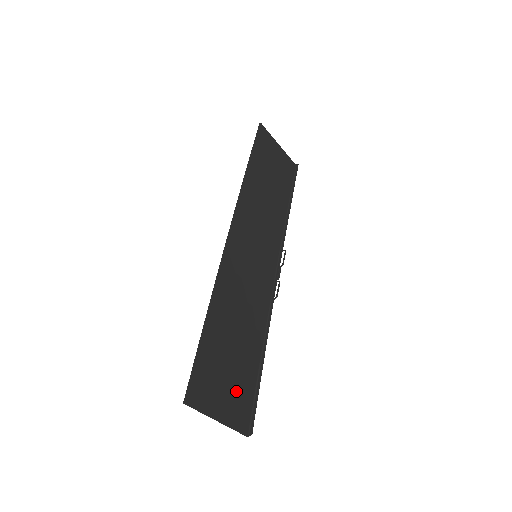
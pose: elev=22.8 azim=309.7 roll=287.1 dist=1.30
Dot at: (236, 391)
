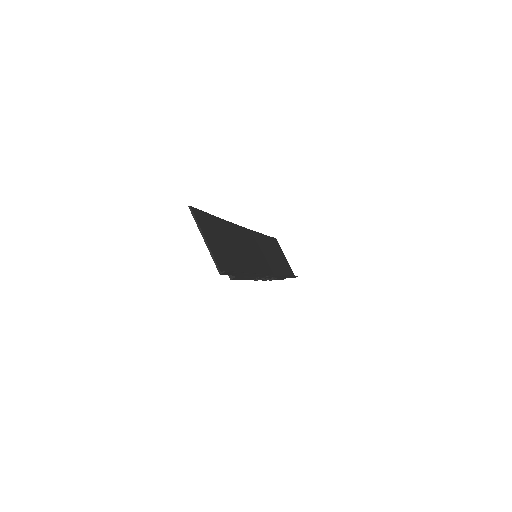
Dot at: (222, 253)
